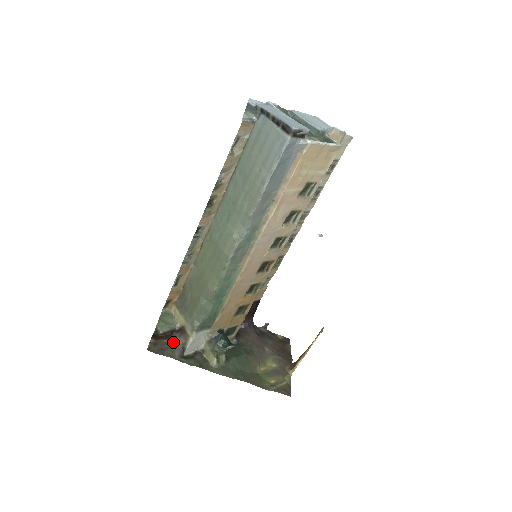
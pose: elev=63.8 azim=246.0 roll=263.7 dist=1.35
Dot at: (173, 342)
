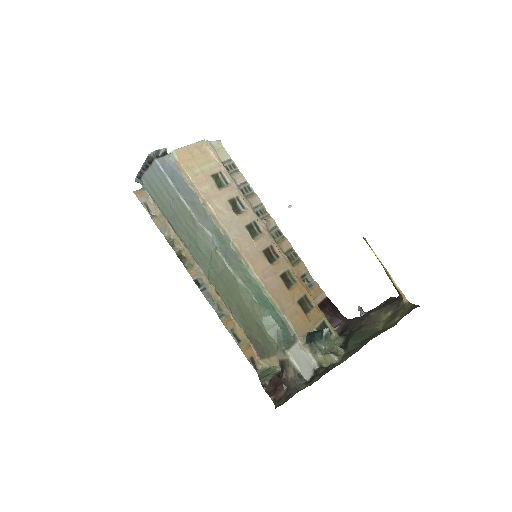
Dot at: (289, 383)
